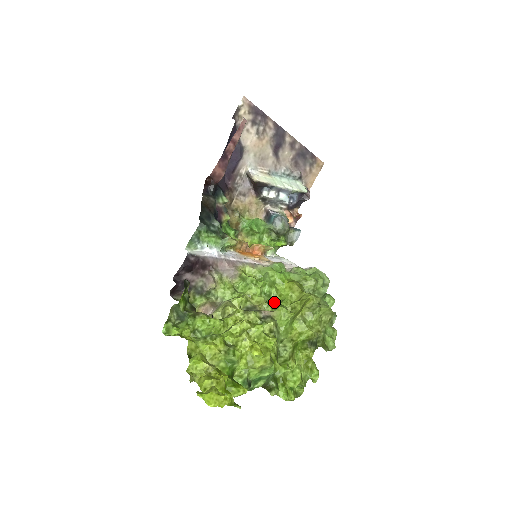
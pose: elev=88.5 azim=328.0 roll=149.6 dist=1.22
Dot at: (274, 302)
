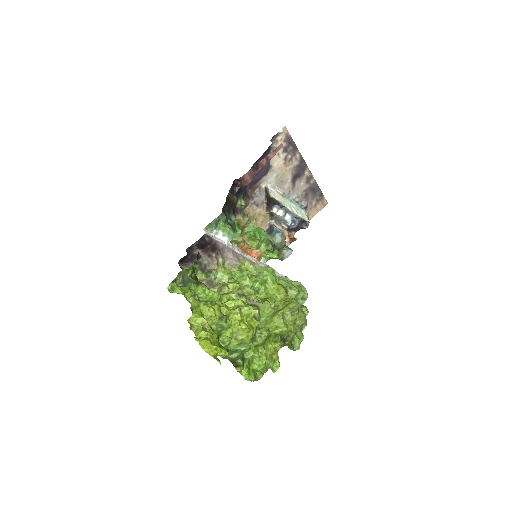
Dot at: (260, 297)
